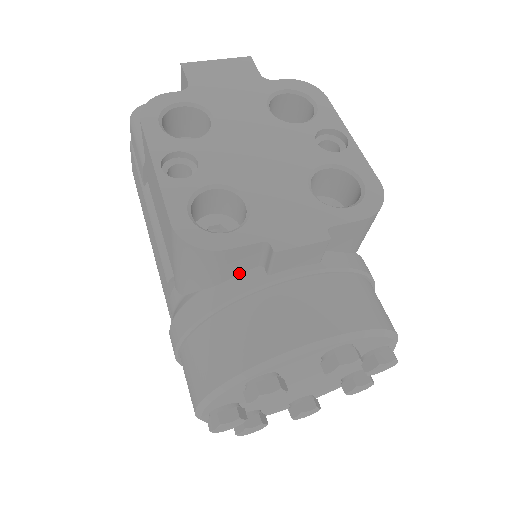
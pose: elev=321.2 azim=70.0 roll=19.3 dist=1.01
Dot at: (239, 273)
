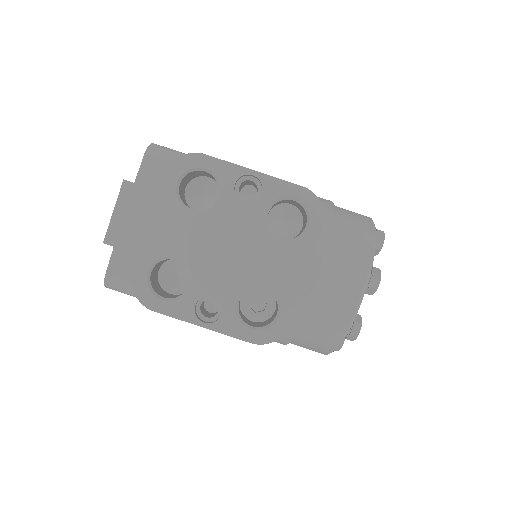
Dot at: occluded
